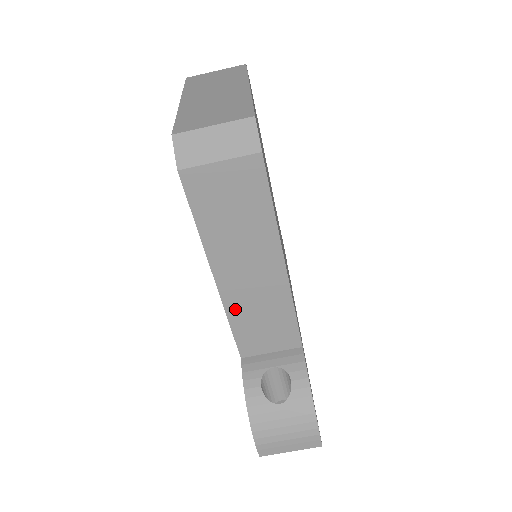
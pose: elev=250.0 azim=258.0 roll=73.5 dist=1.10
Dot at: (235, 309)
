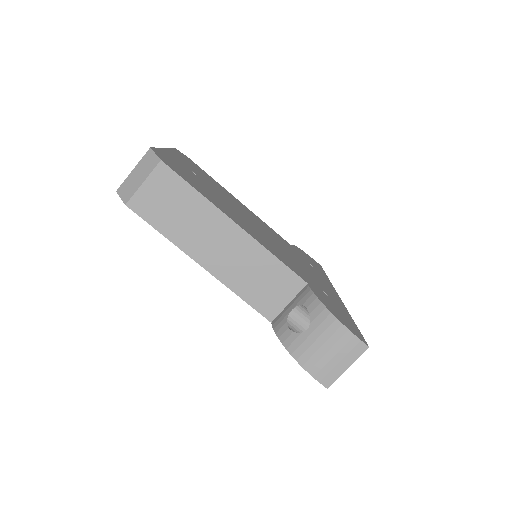
Dot at: (233, 281)
